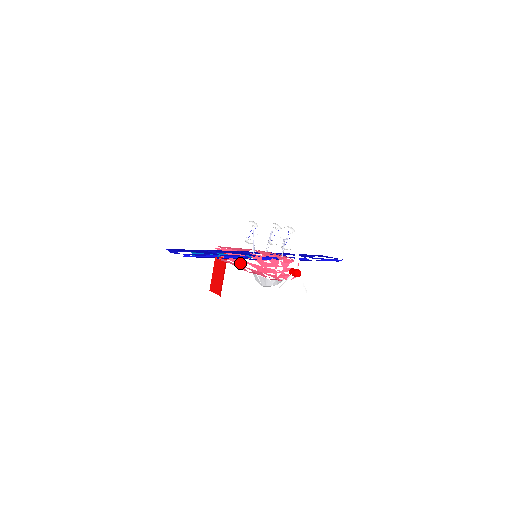
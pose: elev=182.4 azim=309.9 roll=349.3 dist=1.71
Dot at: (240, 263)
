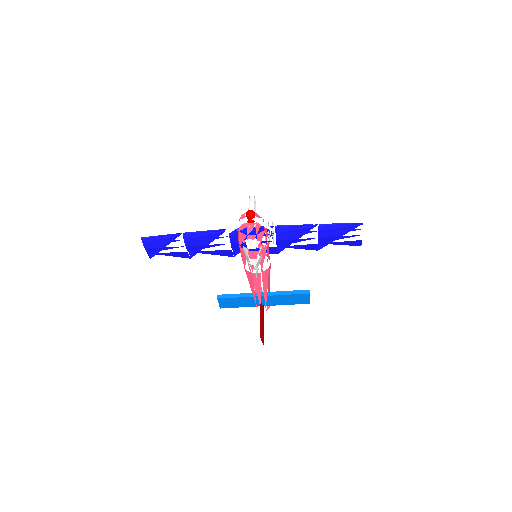
Dot at: (245, 271)
